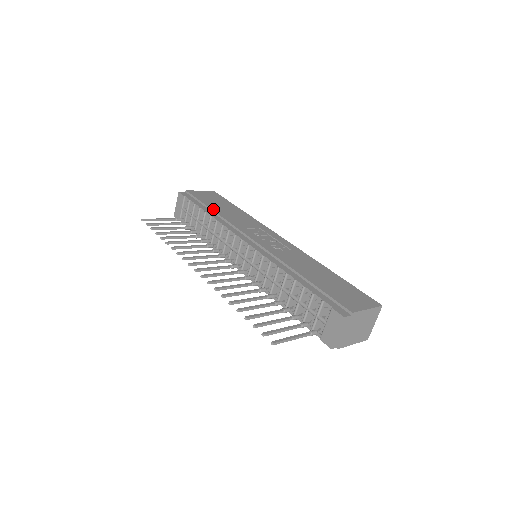
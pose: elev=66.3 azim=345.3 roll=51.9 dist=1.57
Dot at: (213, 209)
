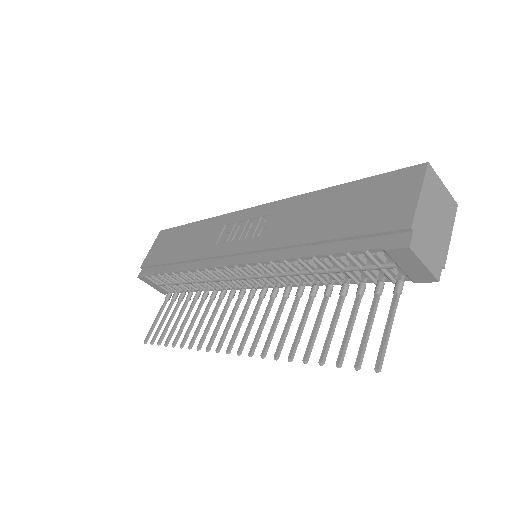
Dot at: (174, 261)
